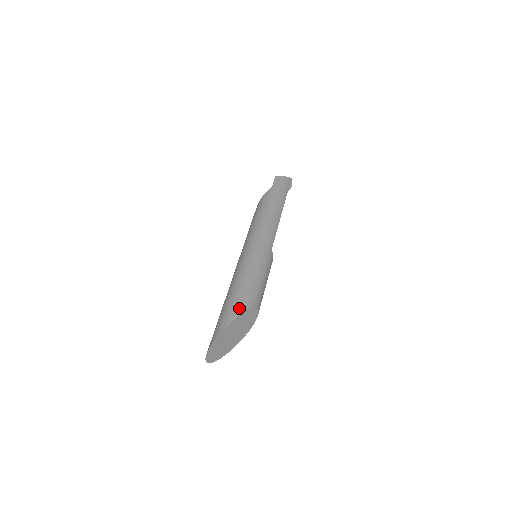
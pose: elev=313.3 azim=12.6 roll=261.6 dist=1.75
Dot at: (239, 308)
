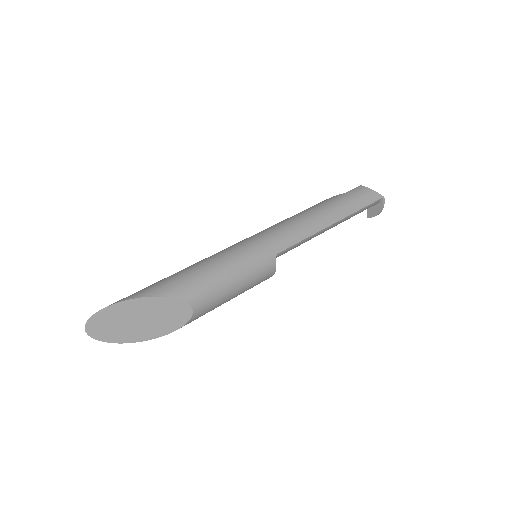
Dot at: (161, 289)
